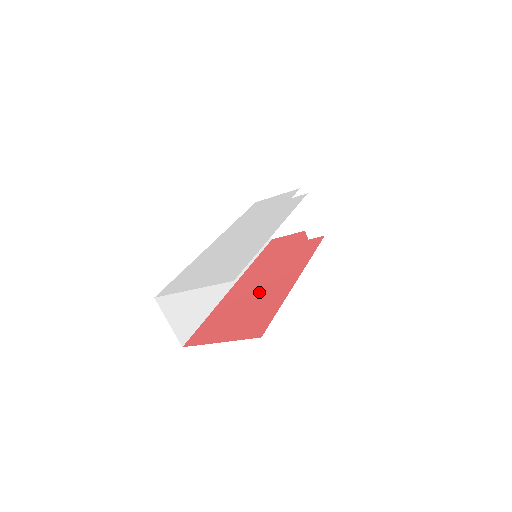
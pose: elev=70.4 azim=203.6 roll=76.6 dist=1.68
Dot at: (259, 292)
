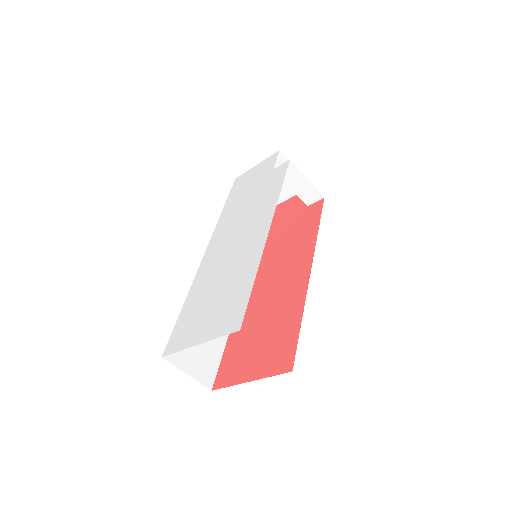
Dot at: (273, 297)
